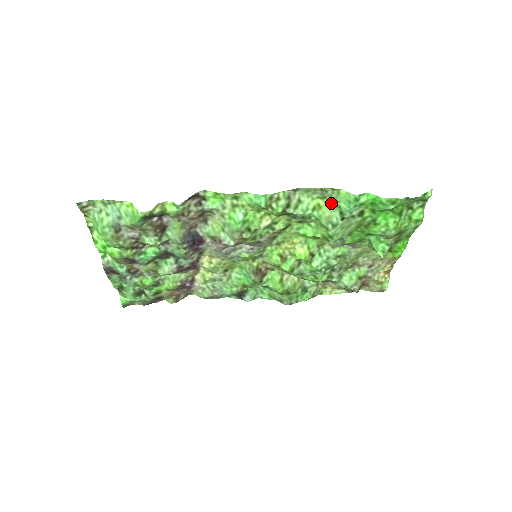
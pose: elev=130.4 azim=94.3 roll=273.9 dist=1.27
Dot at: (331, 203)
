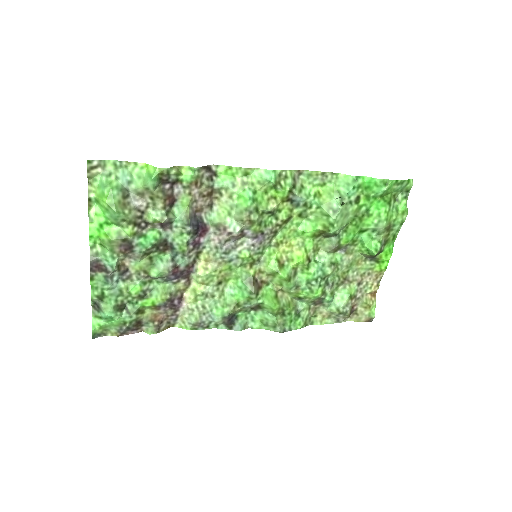
Dot at: (330, 189)
